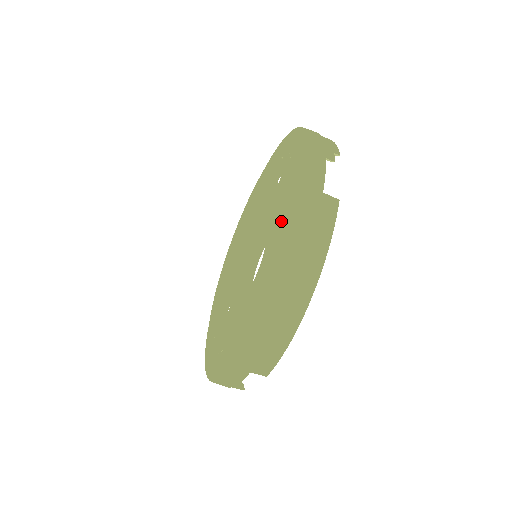
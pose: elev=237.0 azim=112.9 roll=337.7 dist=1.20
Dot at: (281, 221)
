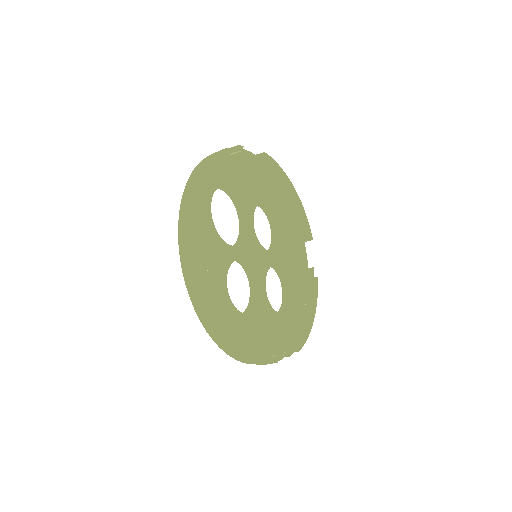
Dot at: occluded
